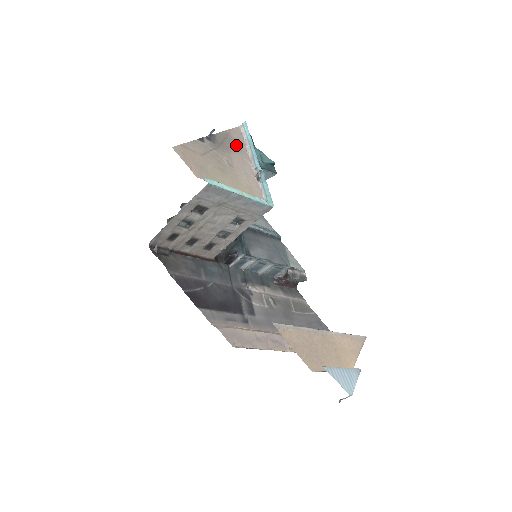
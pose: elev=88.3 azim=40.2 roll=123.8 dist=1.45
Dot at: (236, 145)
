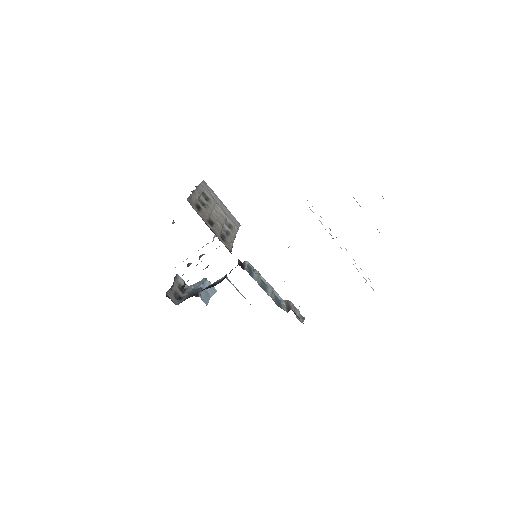
Dot at: occluded
